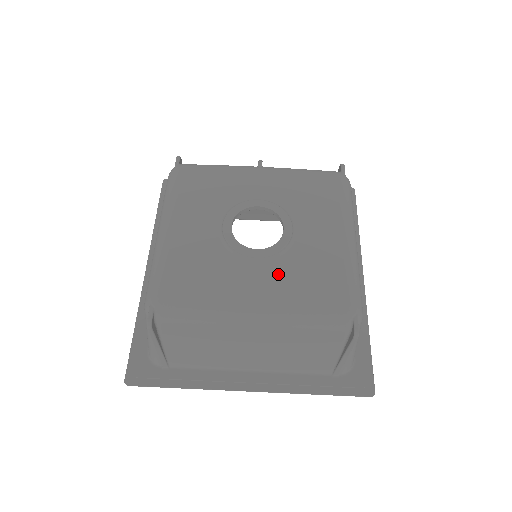
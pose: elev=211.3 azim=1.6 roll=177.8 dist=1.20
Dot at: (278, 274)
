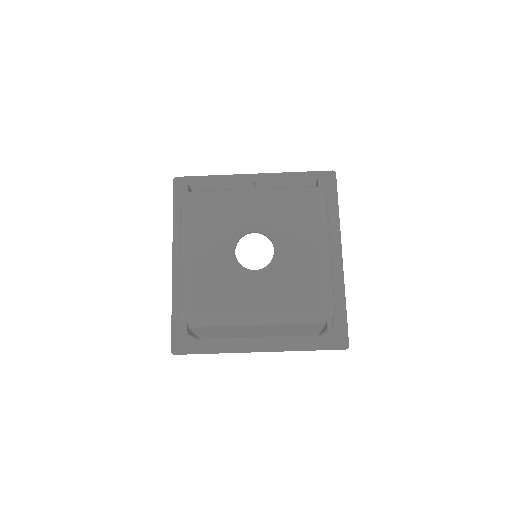
Dot at: (272, 288)
